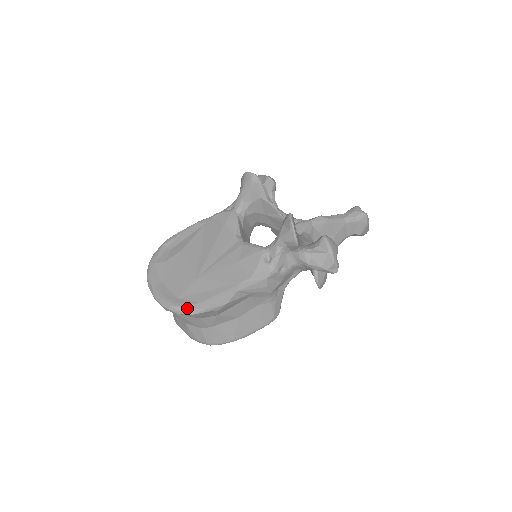
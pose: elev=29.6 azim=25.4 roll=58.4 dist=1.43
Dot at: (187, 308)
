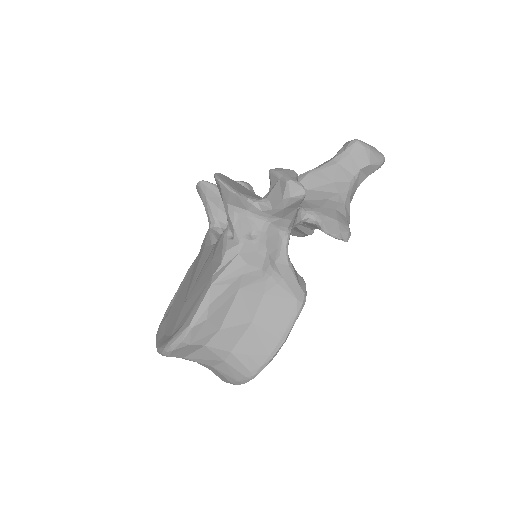
Dot at: (175, 337)
